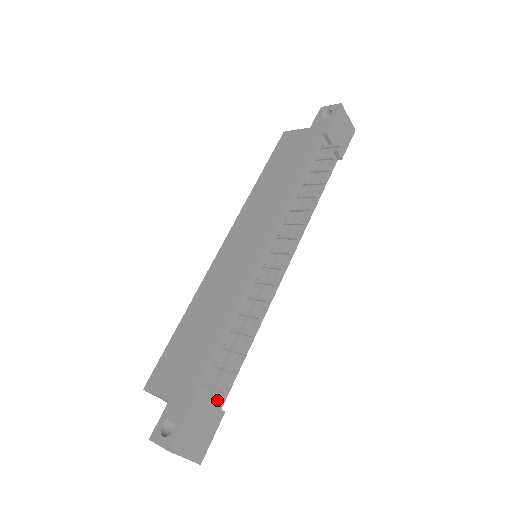
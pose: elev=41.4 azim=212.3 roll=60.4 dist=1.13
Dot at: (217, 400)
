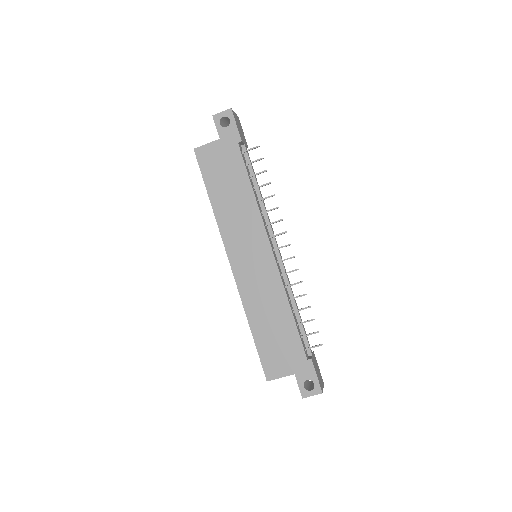
Dot at: occluded
